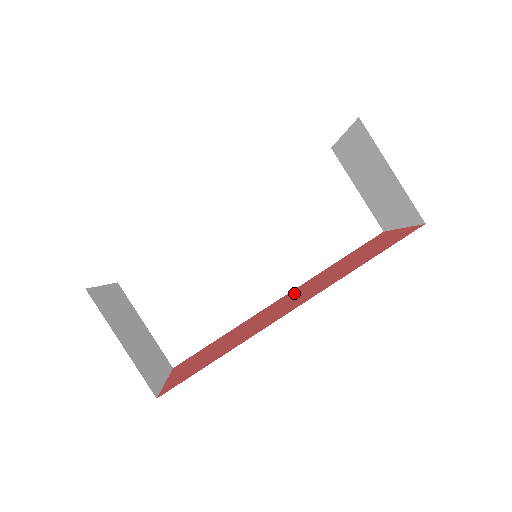
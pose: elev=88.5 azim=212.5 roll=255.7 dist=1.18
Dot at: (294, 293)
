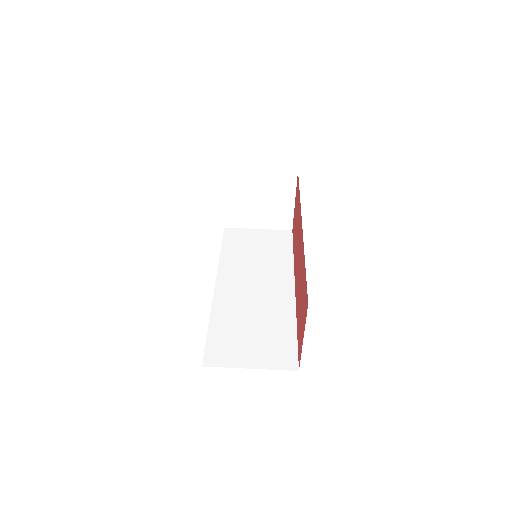
Dot at: (296, 267)
